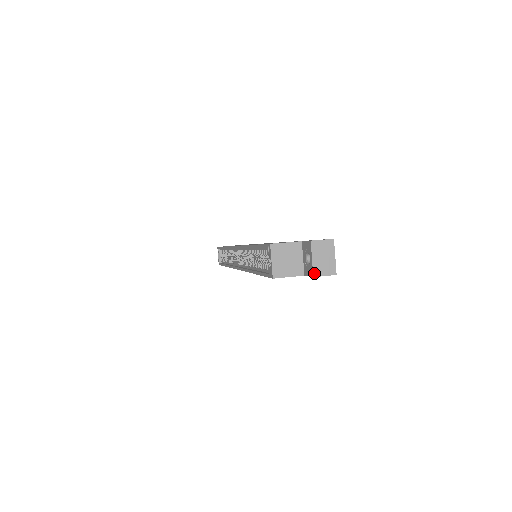
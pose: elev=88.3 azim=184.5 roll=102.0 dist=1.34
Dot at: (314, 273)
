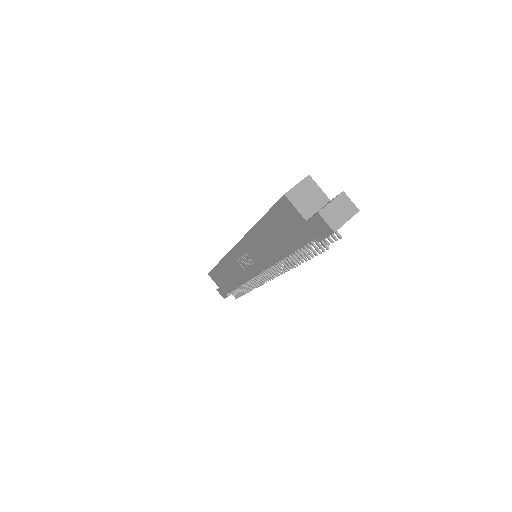
Dot at: (321, 211)
